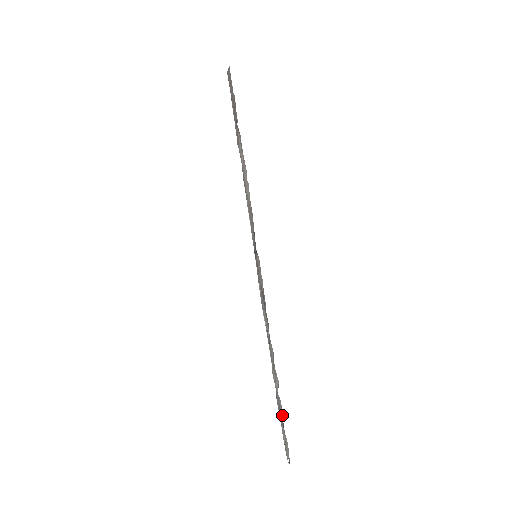
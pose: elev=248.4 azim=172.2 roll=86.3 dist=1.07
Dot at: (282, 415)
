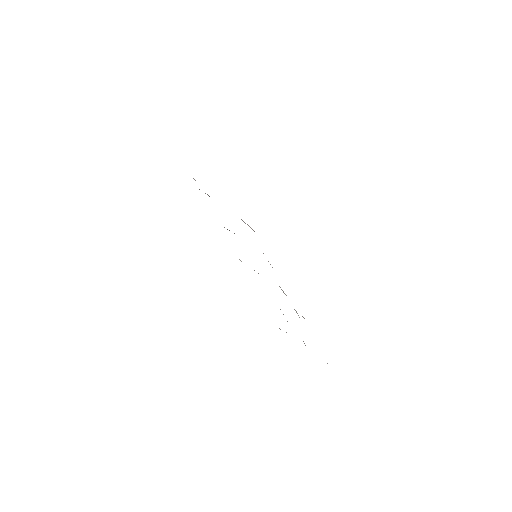
Dot at: occluded
